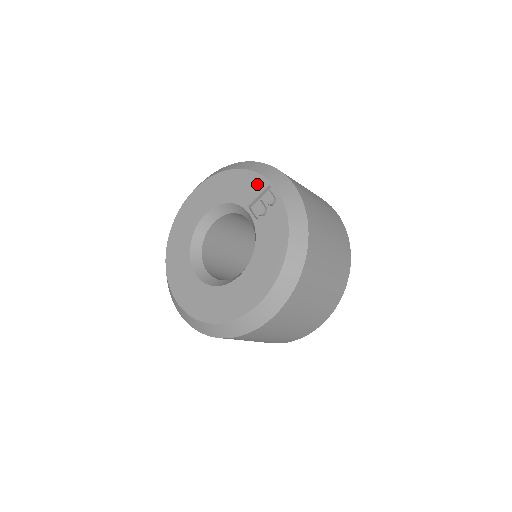
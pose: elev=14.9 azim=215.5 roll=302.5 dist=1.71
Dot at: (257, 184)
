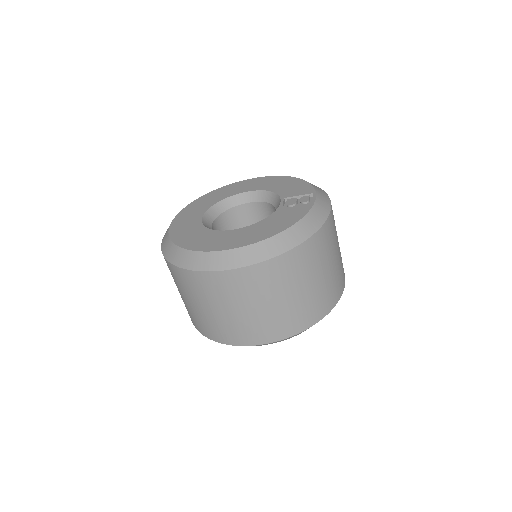
Dot at: (304, 190)
